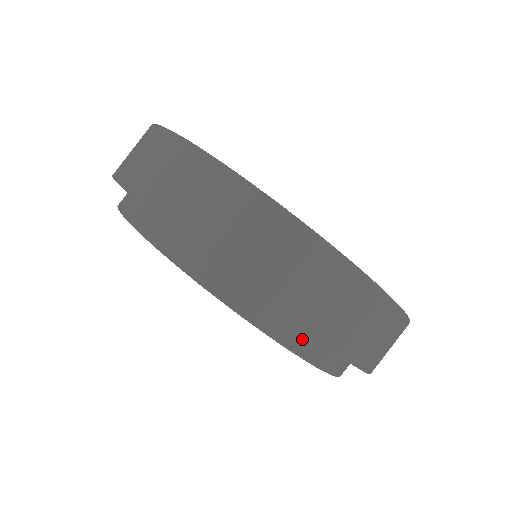
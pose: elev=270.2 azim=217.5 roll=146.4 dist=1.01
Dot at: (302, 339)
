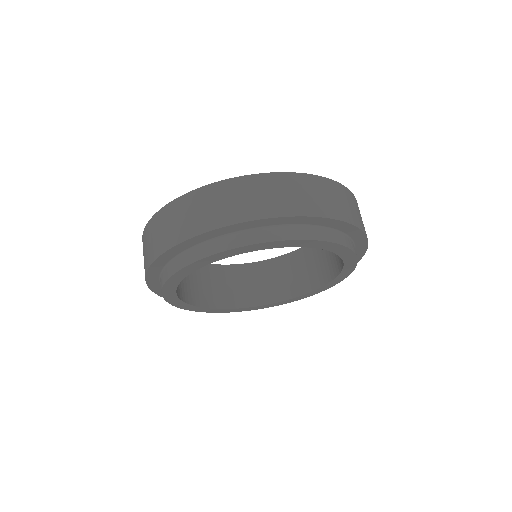
Dot at: (218, 243)
